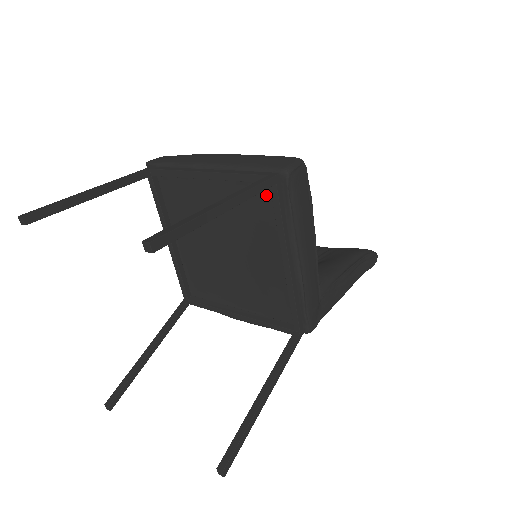
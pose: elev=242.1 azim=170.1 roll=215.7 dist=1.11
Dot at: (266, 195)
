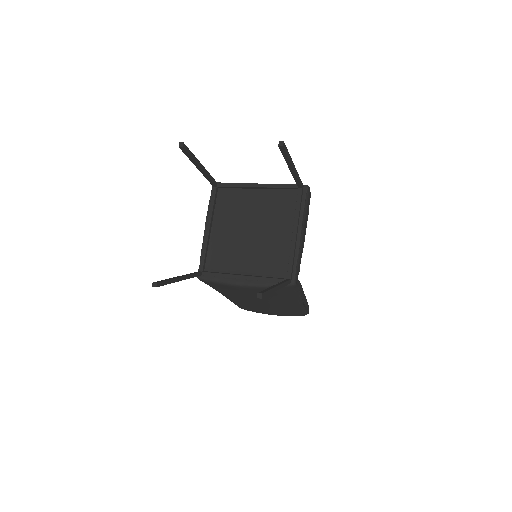
Dot at: (292, 197)
